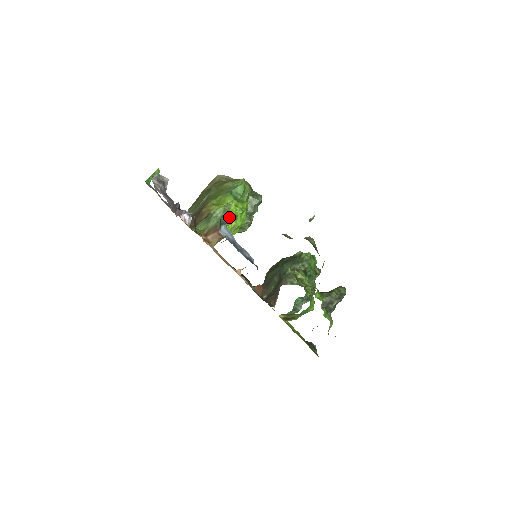
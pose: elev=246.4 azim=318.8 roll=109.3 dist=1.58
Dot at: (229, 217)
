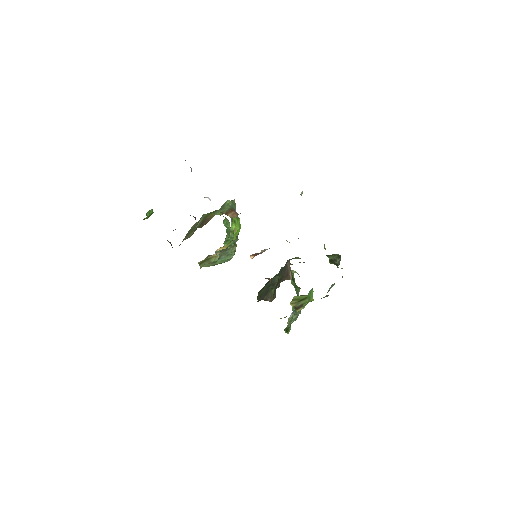
Dot at: (231, 217)
